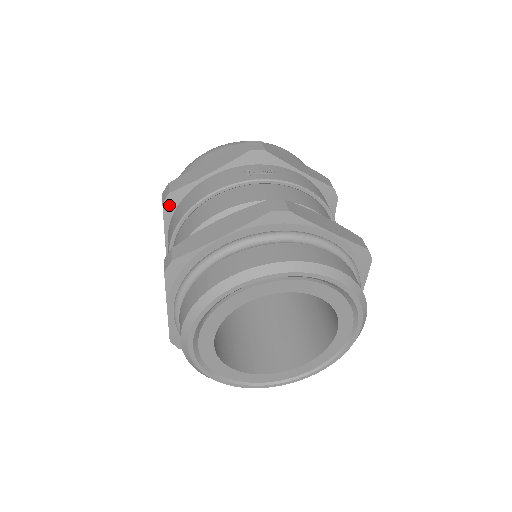
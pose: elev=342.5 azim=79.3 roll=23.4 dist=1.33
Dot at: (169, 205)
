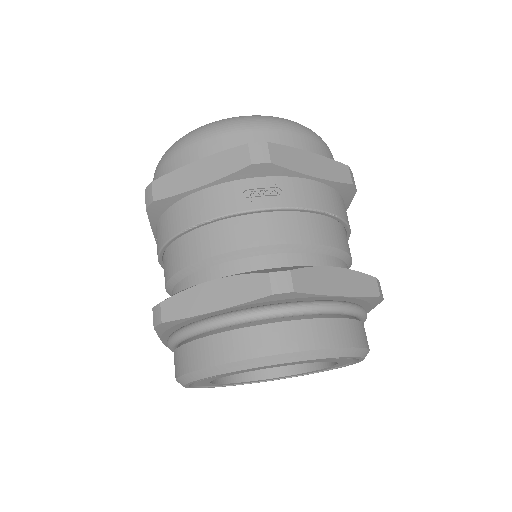
Dot at: (154, 210)
